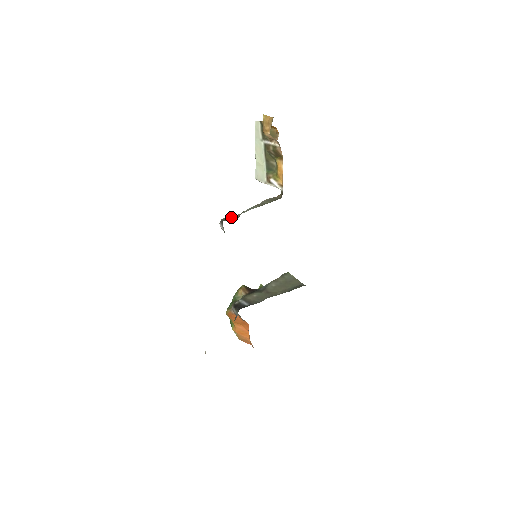
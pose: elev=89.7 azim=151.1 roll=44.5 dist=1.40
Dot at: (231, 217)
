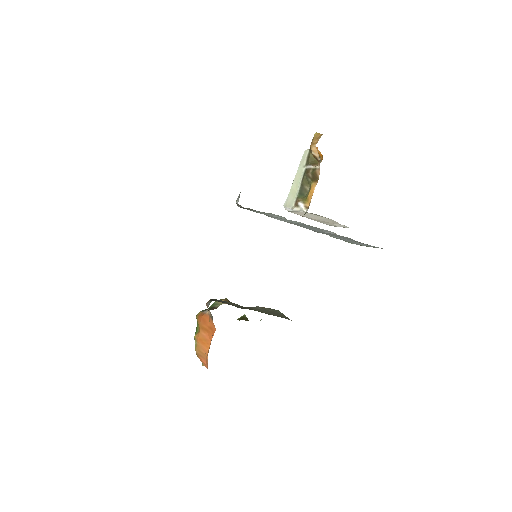
Dot at: occluded
